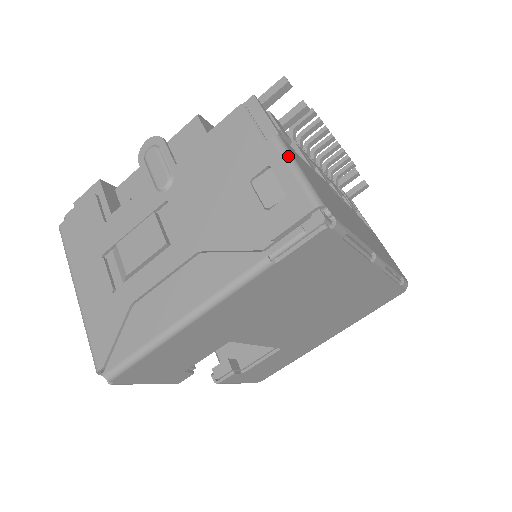
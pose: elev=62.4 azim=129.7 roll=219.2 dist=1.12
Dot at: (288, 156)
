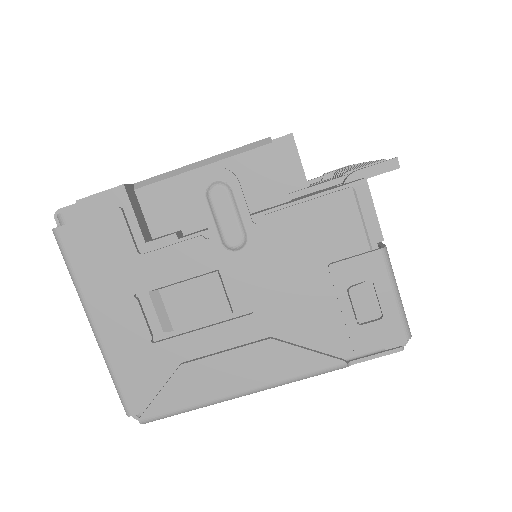
Dot at: (393, 277)
